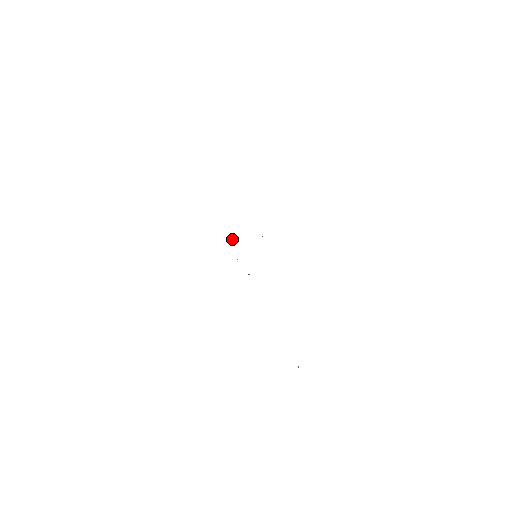
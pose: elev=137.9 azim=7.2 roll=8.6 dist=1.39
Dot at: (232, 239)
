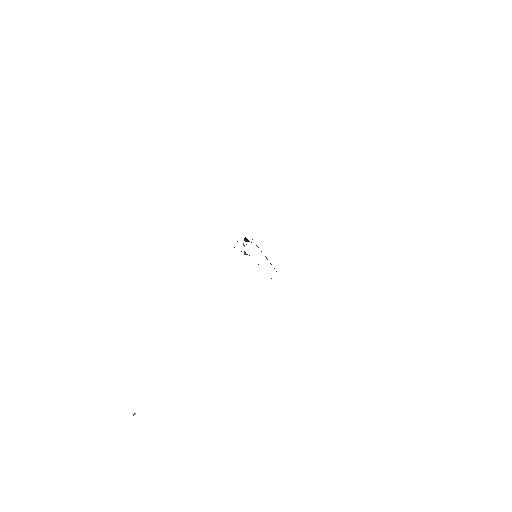
Dot at: (248, 240)
